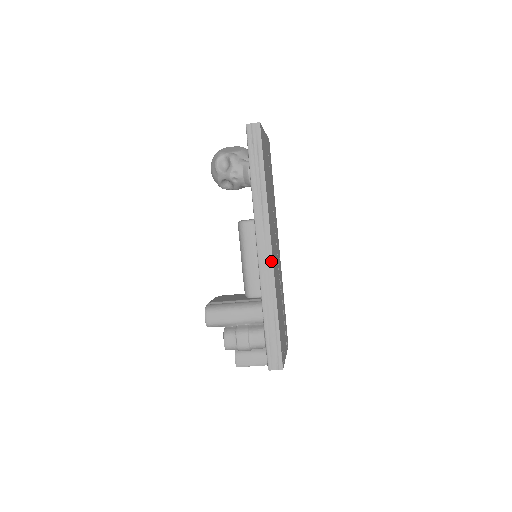
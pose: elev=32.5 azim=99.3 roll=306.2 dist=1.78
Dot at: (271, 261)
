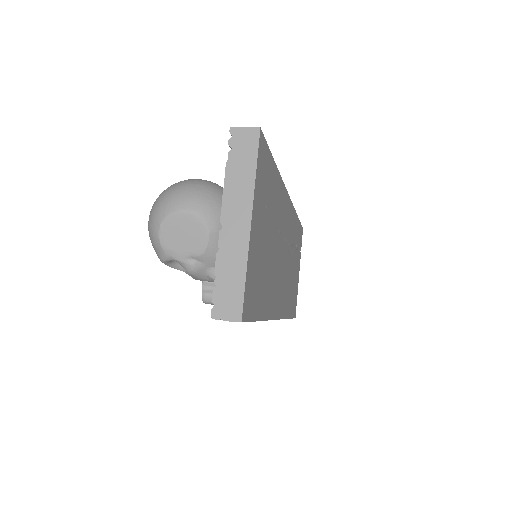
Dot at: occluded
